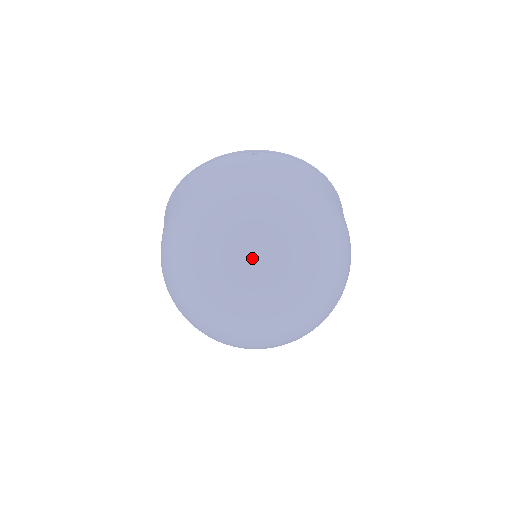
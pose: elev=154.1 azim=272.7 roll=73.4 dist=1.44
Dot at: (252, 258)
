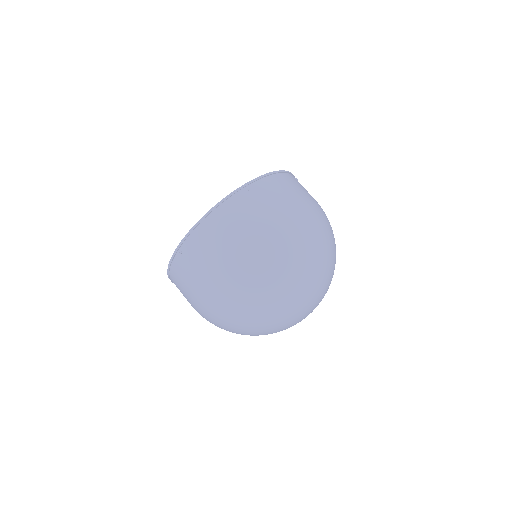
Dot at: (303, 283)
